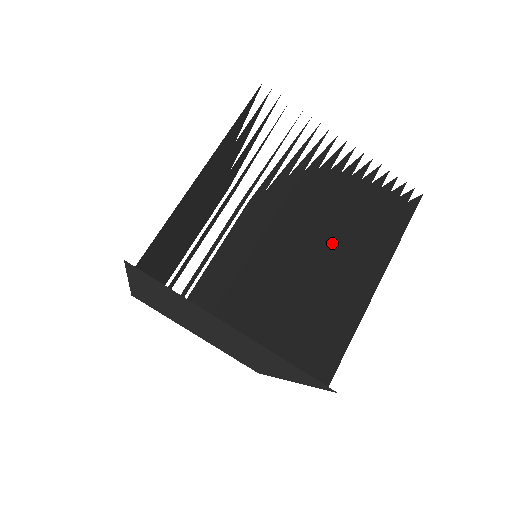
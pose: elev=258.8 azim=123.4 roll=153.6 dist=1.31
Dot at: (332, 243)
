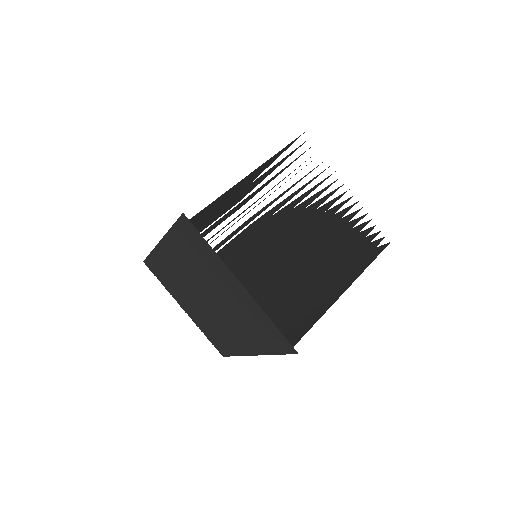
Dot at: (320, 255)
